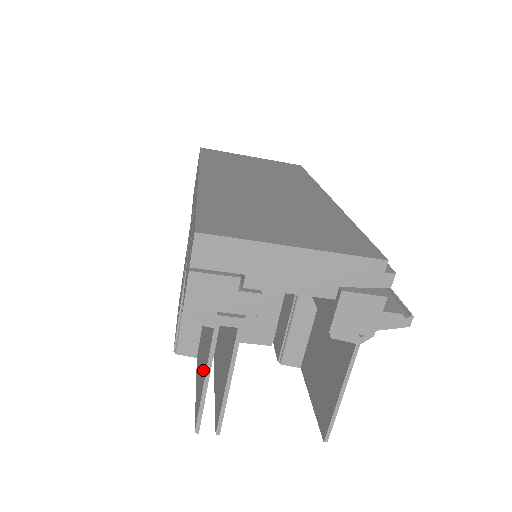
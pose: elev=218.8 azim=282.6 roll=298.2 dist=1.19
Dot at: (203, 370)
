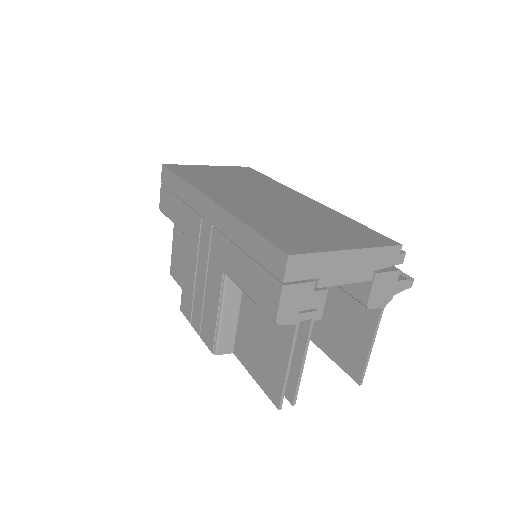
Dot at: (276, 359)
